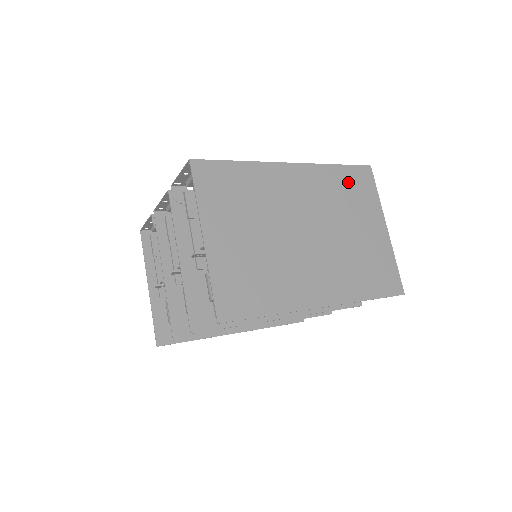
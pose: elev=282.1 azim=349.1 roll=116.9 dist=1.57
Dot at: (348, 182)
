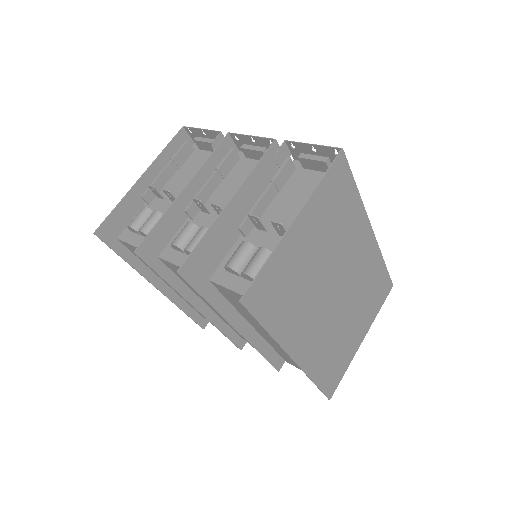
Dot at: (378, 283)
